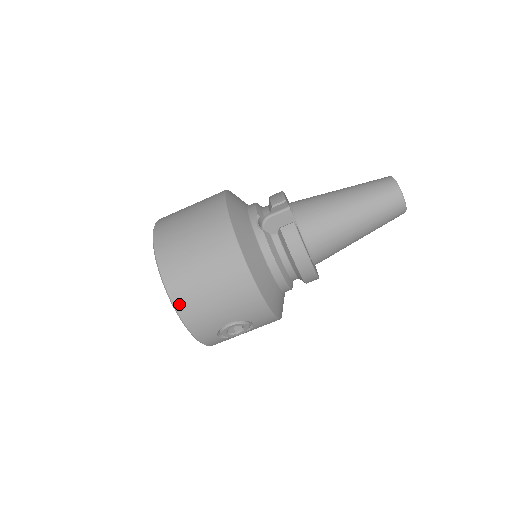
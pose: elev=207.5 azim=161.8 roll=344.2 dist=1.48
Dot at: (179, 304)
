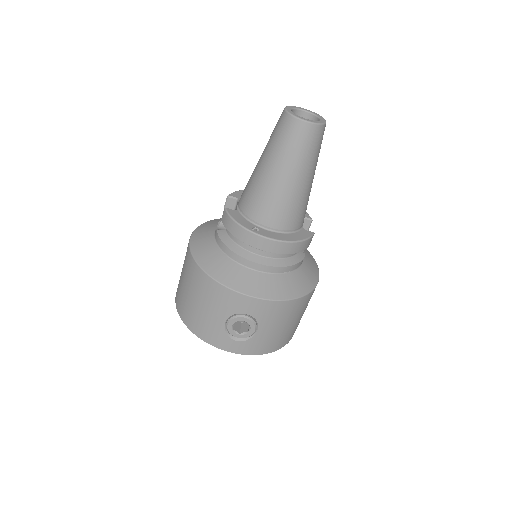
Dot at: (188, 323)
